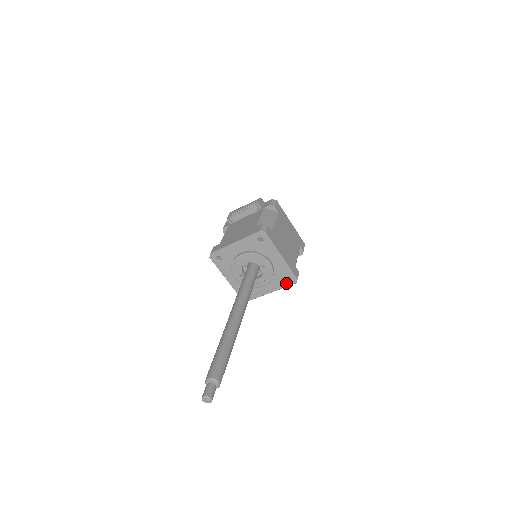
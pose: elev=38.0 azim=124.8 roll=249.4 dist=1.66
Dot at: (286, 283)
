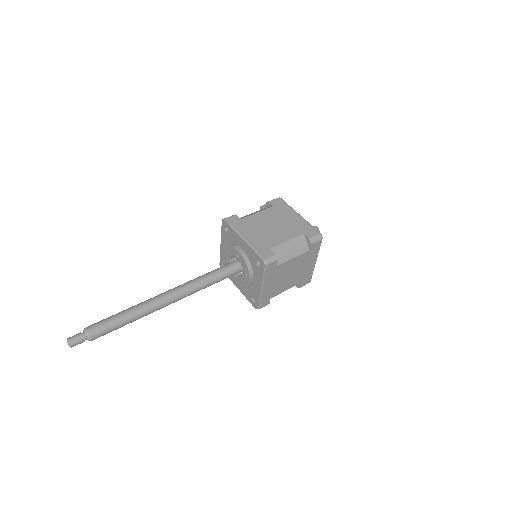
Dot at: (261, 269)
